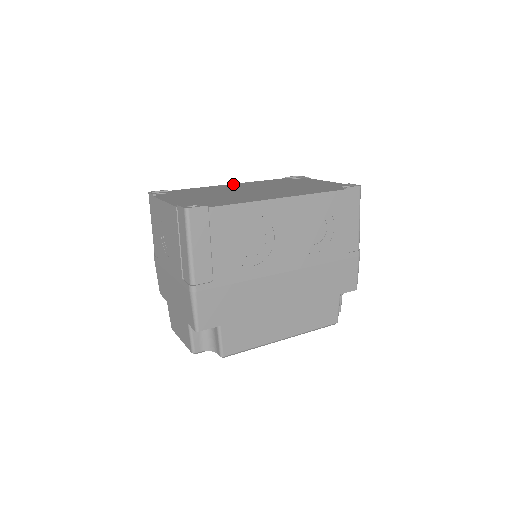
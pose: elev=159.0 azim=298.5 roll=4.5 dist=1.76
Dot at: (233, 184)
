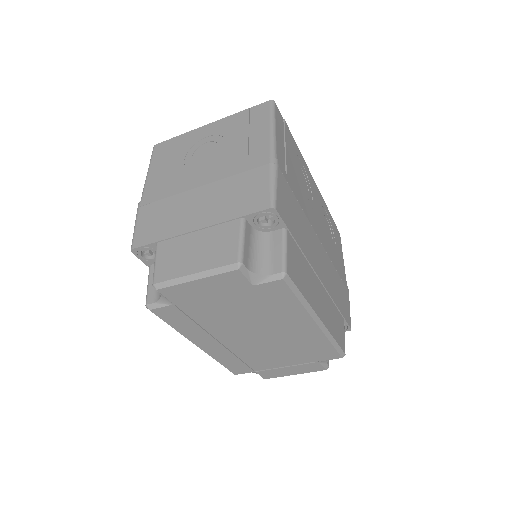
Dot at: occluded
